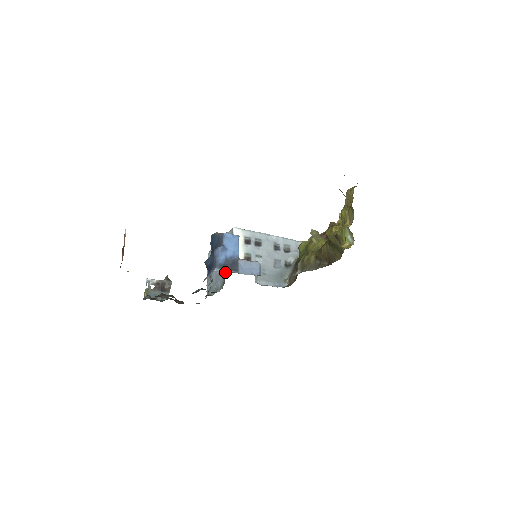
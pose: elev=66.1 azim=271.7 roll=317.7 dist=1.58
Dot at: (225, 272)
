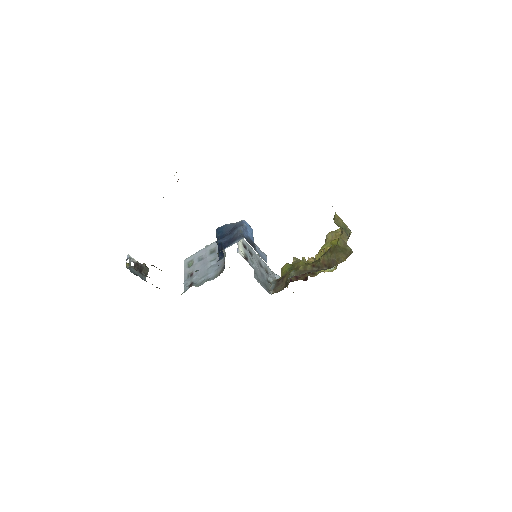
Dot at: (223, 263)
